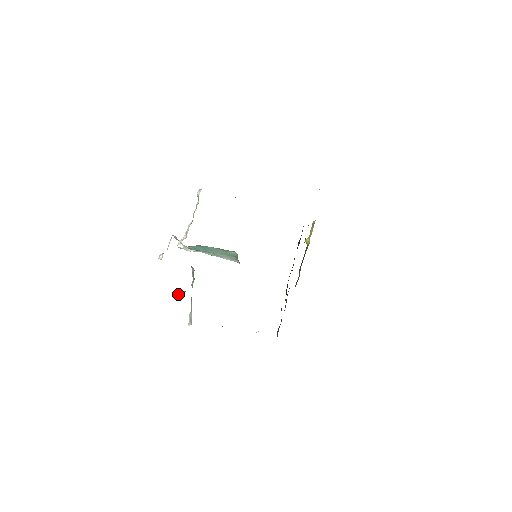
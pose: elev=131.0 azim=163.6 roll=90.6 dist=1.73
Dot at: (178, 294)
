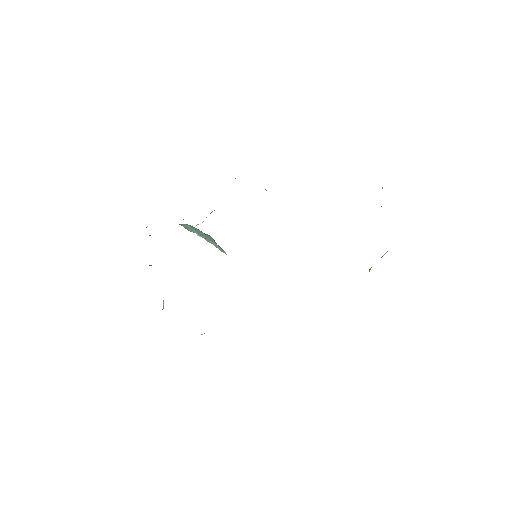
Dot at: occluded
